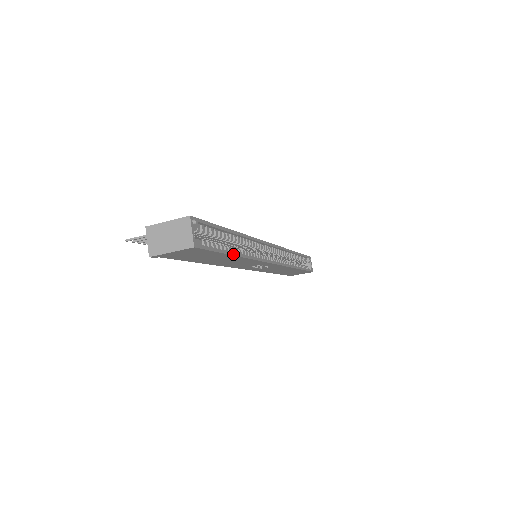
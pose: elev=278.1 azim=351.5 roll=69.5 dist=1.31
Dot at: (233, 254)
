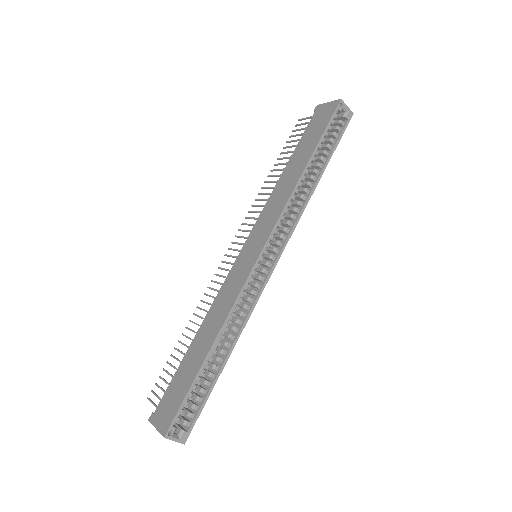
Dot at: (220, 372)
